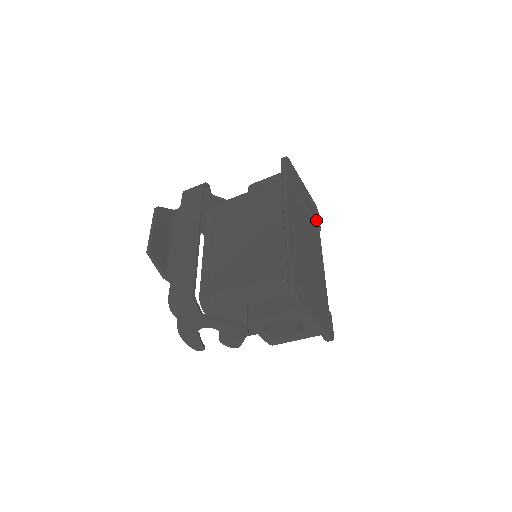
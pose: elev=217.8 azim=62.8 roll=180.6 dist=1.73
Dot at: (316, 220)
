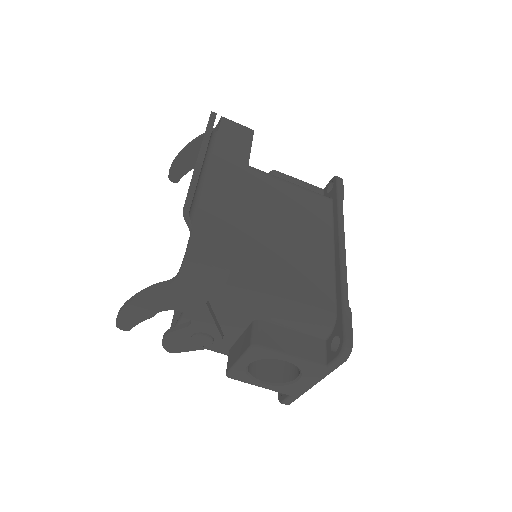
Dot at: occluded
